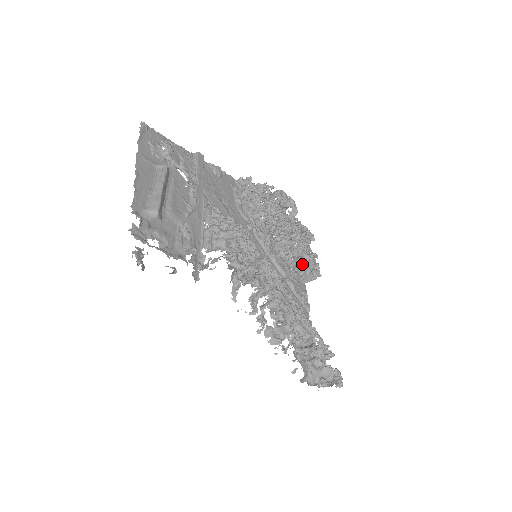
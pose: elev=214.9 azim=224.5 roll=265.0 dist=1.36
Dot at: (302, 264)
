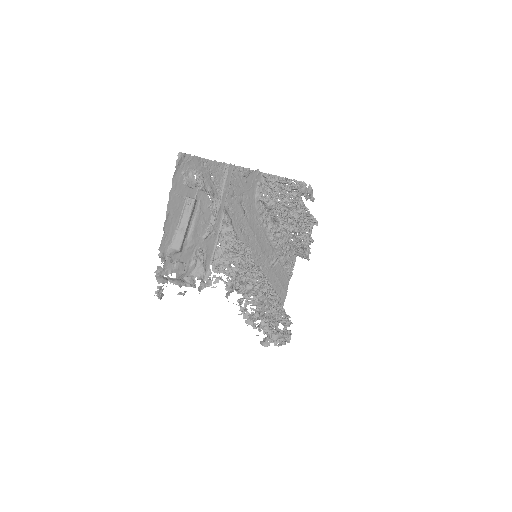
Dot at: (297, 249)
